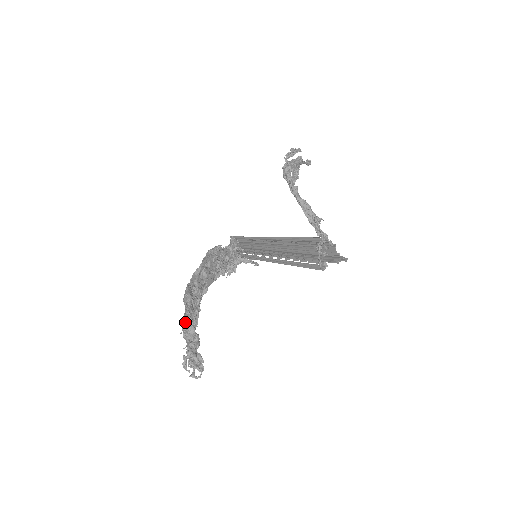
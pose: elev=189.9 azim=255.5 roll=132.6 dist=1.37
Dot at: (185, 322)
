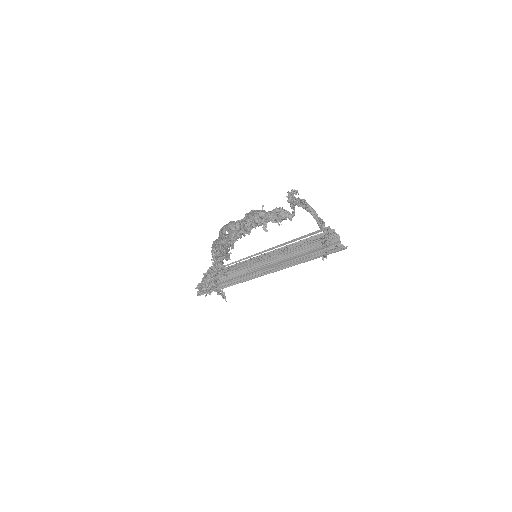
Dot at: occluded
